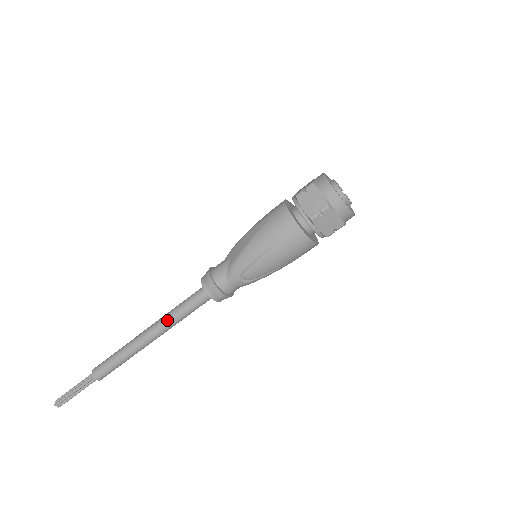
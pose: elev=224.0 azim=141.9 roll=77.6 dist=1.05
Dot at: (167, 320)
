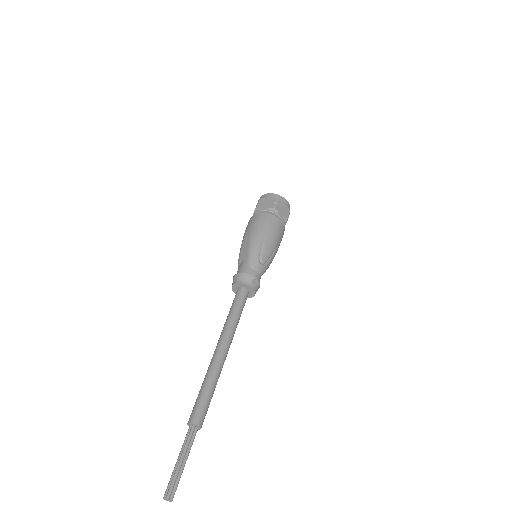
Dot at: (228, 326)
